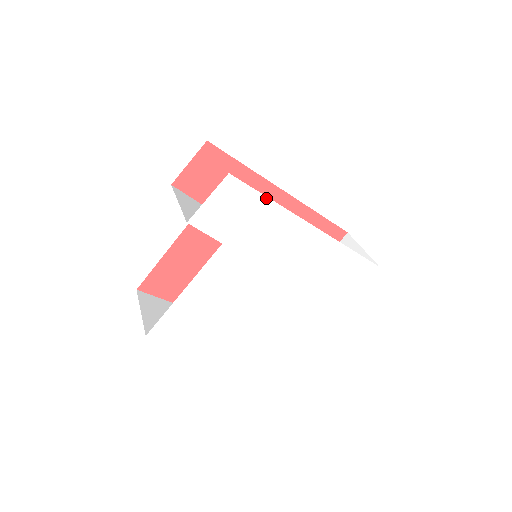
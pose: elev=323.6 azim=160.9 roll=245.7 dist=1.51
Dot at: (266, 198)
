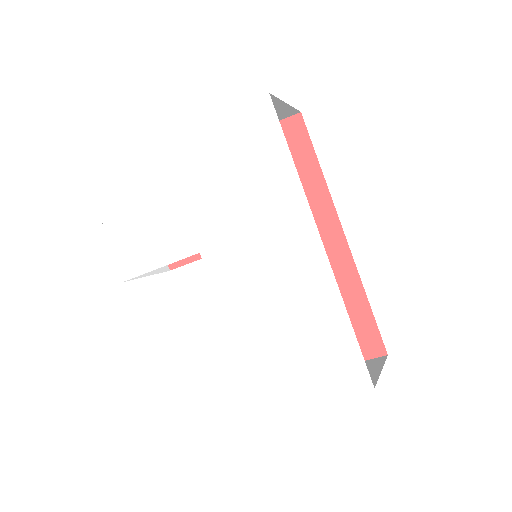
Dot at: (288, 152)
